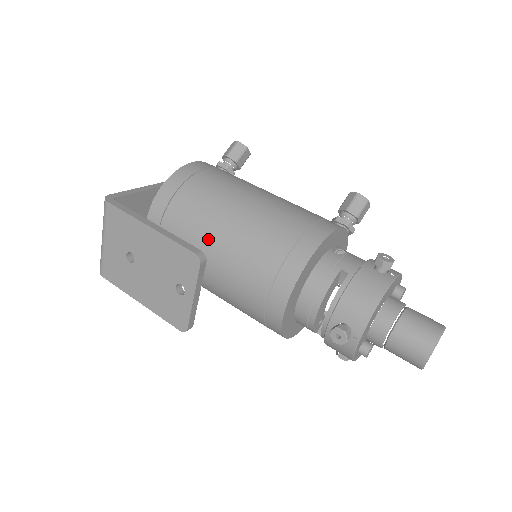
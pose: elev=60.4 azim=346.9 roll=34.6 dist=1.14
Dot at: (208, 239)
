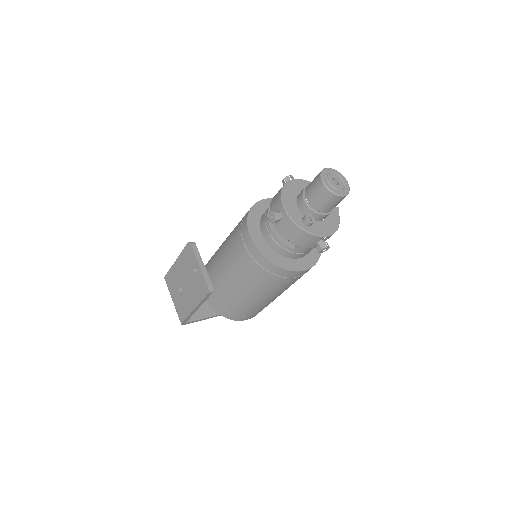
Dot at: (218, 260)
